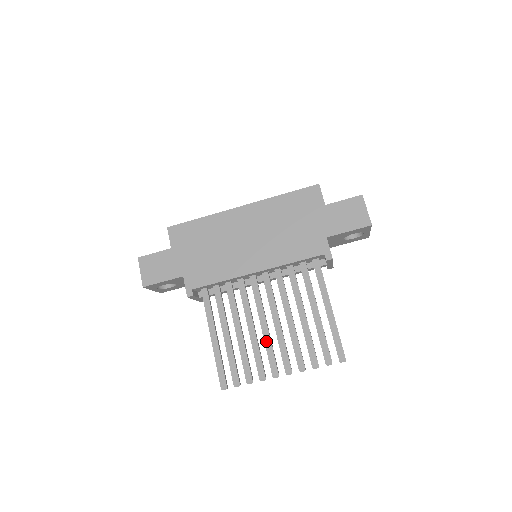
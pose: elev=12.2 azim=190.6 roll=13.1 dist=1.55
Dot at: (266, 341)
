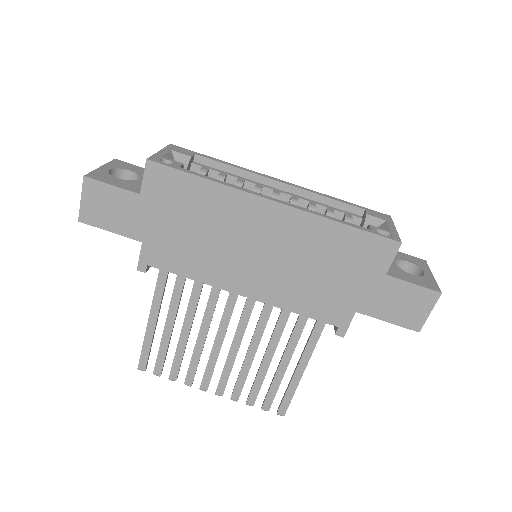
Dot at: (212, 357)
